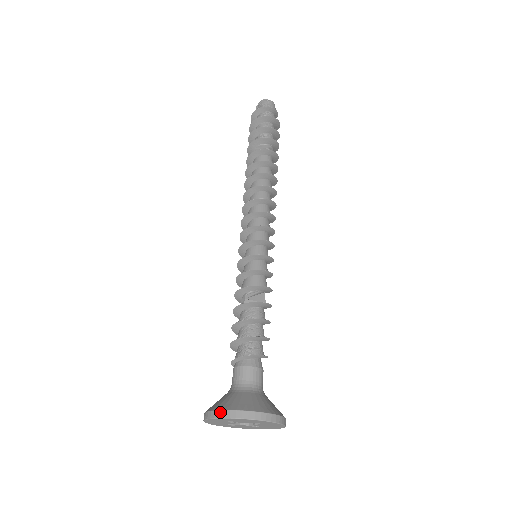
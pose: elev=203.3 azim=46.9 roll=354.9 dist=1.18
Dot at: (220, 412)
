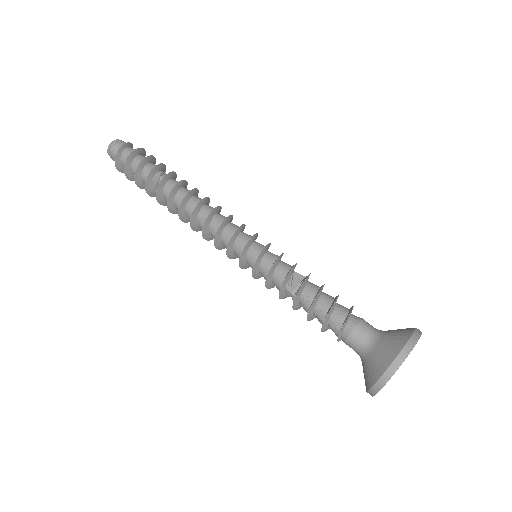
Dot at: (379, 382)
